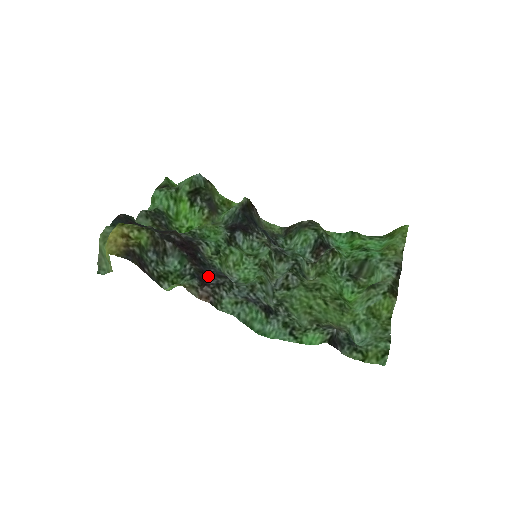
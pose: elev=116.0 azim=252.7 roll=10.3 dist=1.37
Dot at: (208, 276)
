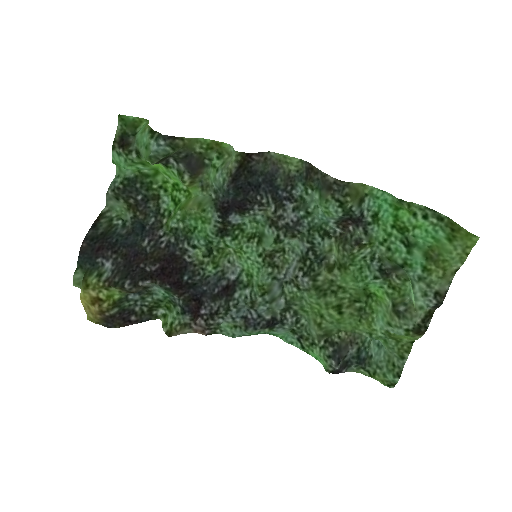
Dot at: (200, 301)
